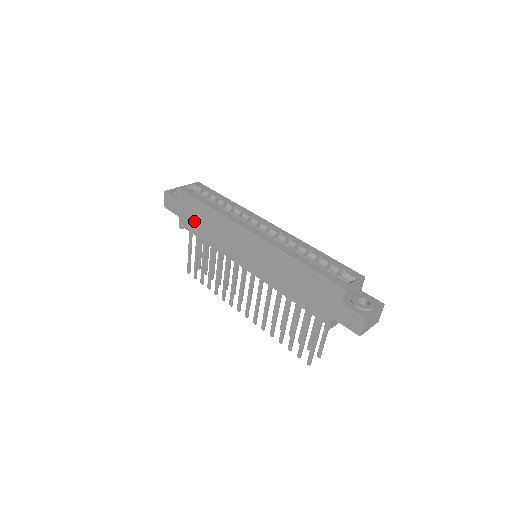
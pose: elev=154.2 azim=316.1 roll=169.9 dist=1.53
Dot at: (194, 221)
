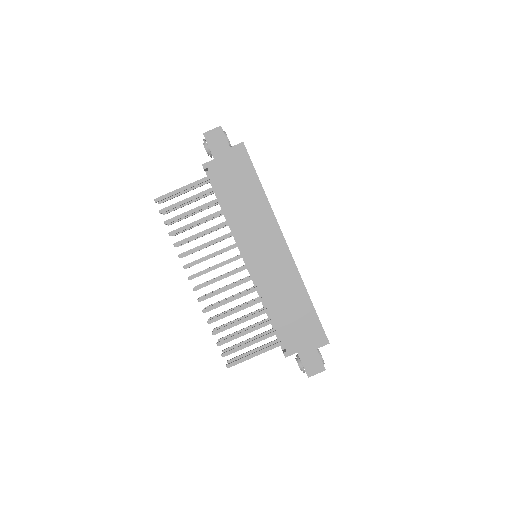
Dot at: (231, 180)
